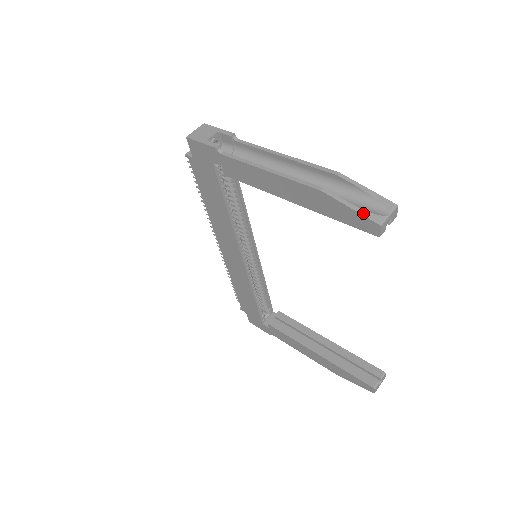
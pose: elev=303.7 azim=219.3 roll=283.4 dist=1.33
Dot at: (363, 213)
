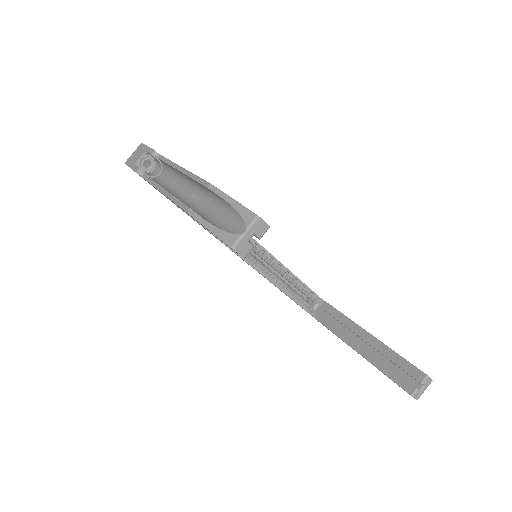
Dot at: (218, 234)
